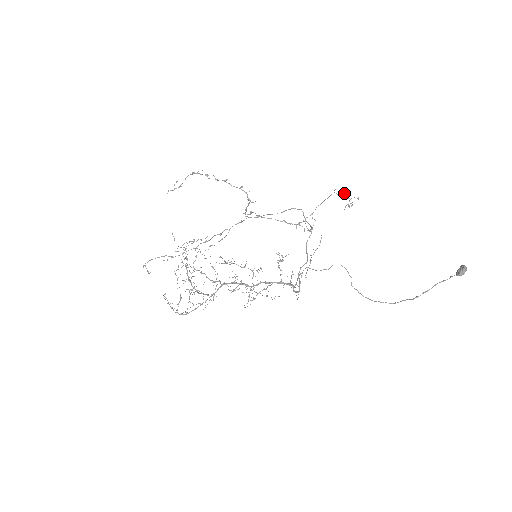
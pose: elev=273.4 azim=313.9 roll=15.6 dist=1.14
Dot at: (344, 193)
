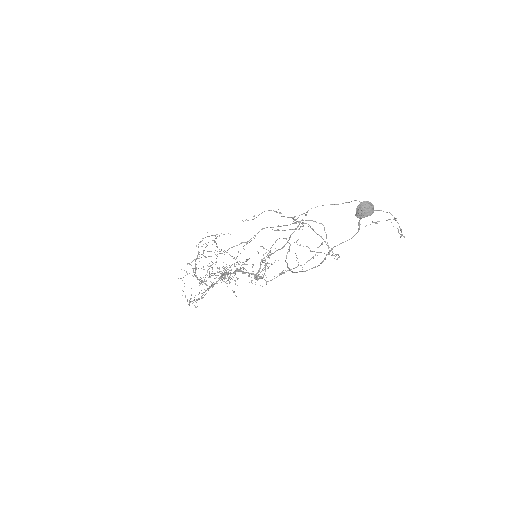
Dot at: (374, 210)
